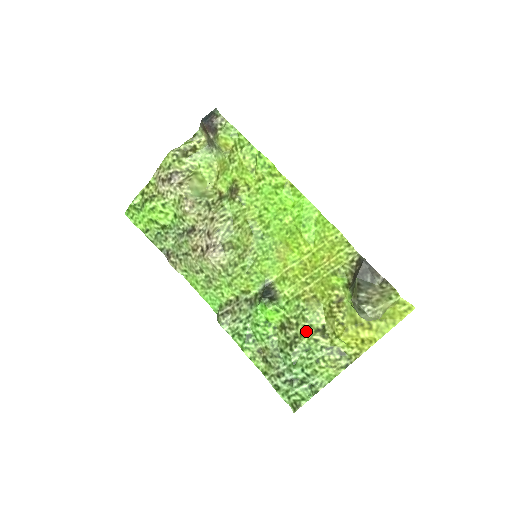
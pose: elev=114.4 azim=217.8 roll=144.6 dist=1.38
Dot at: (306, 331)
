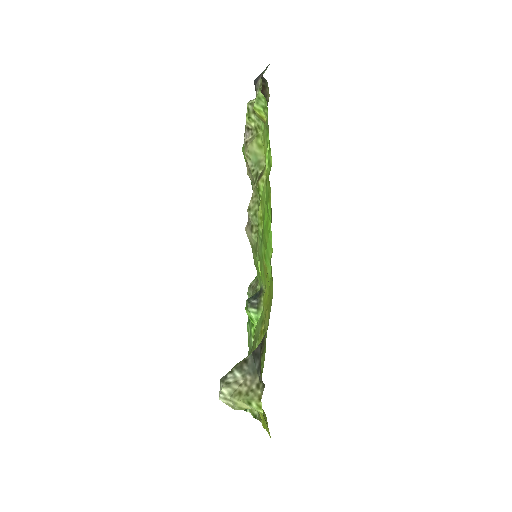
Dot at: occluded
